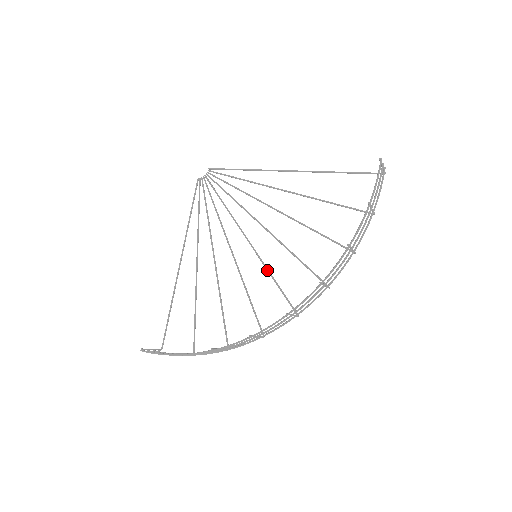
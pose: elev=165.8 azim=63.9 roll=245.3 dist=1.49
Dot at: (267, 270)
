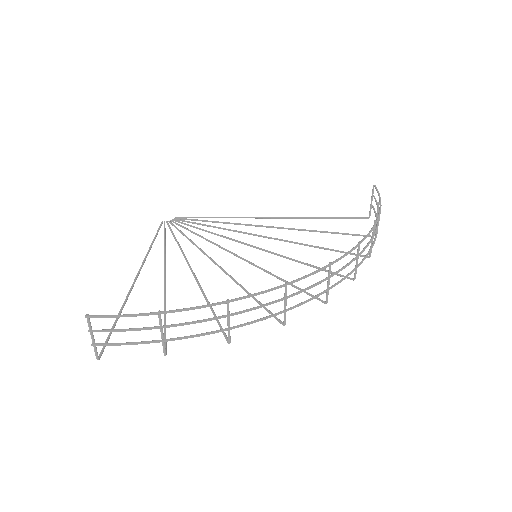
Dot at: (269, 272)
